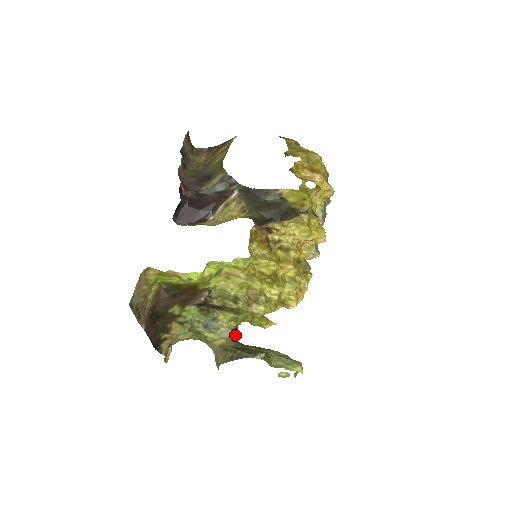
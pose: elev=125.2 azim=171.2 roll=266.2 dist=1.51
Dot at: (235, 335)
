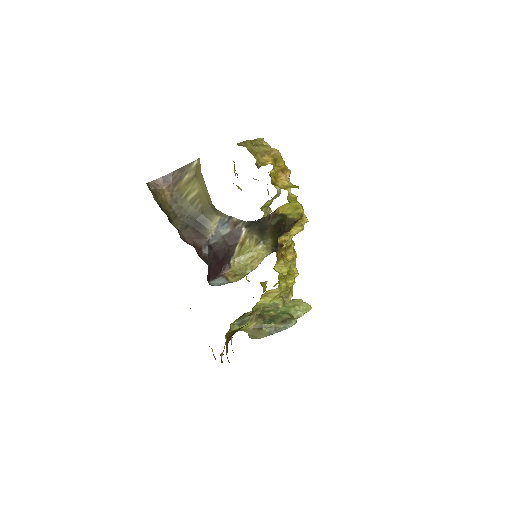
Dot at: occluded
